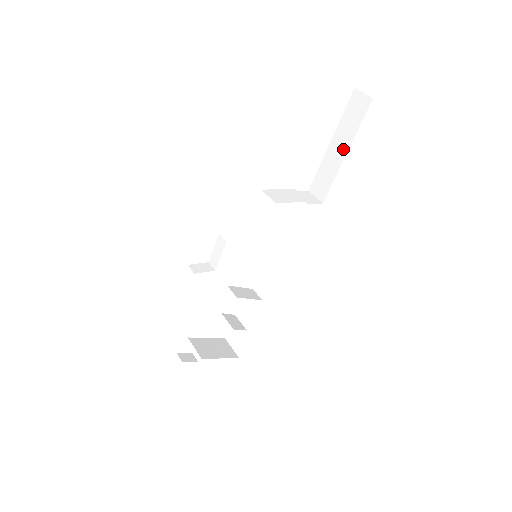
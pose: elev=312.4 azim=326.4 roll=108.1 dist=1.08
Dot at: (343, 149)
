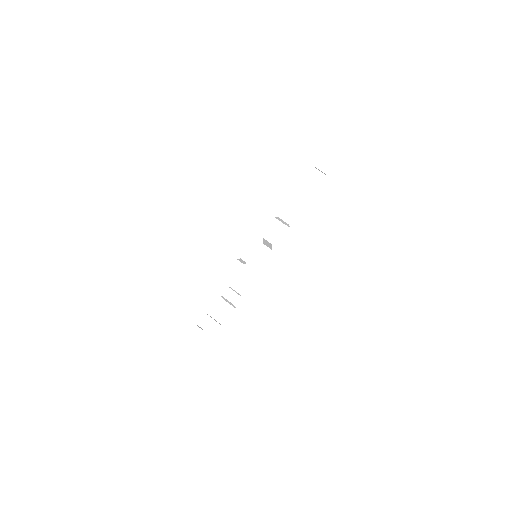
Dot at: (306, 198)
